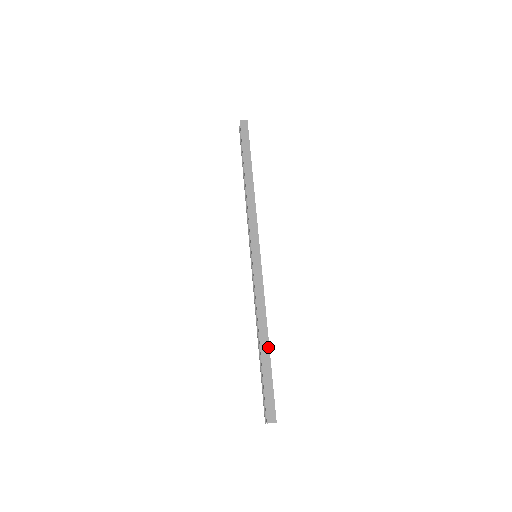
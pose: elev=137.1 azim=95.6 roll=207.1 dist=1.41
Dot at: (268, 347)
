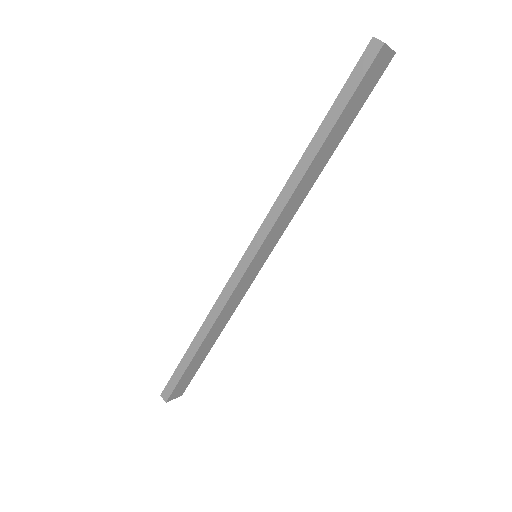
Dot at: (197, 349)
